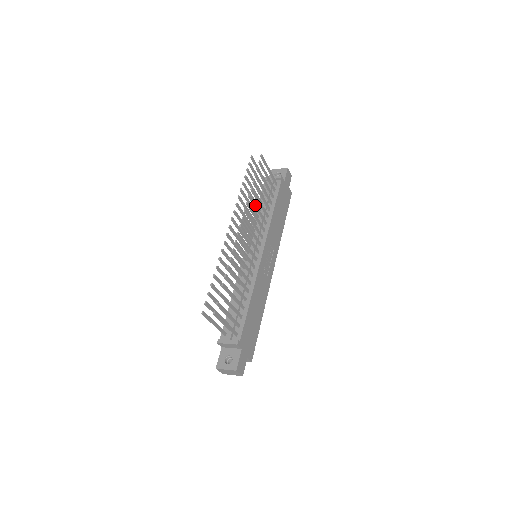
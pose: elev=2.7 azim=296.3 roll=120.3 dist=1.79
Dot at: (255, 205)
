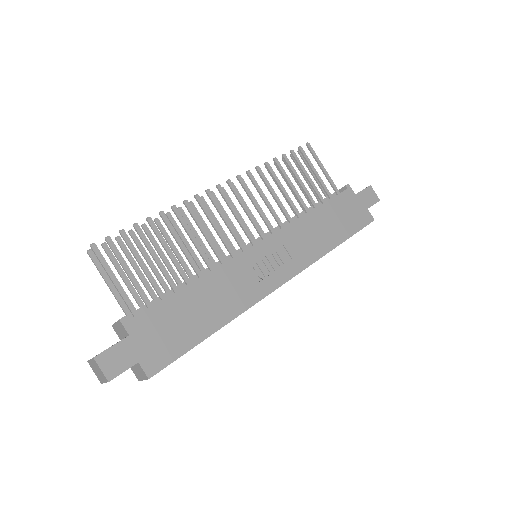
Dot at: (268, 185)
